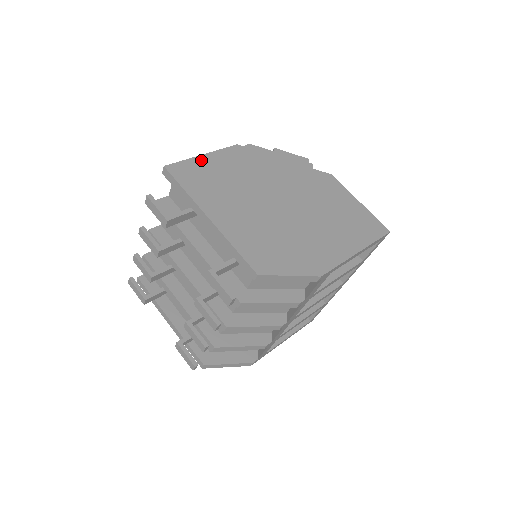
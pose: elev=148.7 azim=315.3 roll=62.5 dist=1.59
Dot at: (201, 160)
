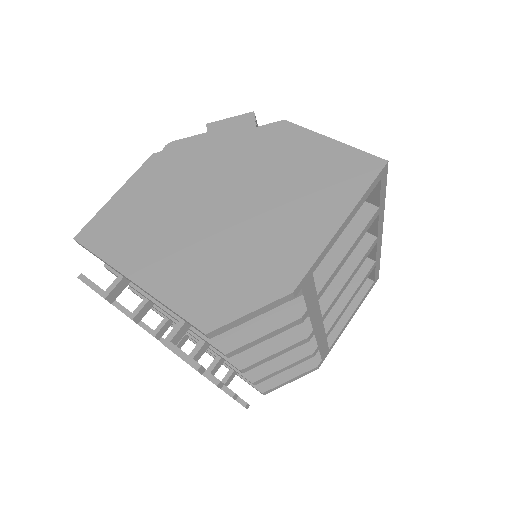
Dot at: (113, 204)
